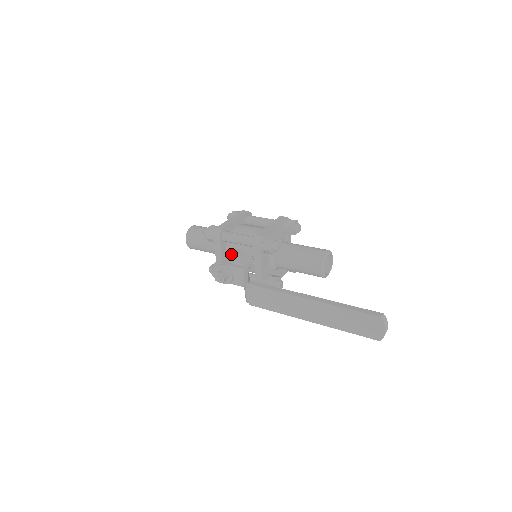
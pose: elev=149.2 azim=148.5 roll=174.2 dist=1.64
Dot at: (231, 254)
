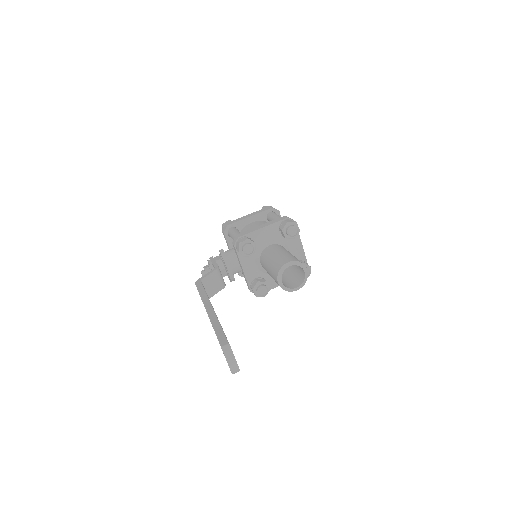
Dot at: (225, 251)
